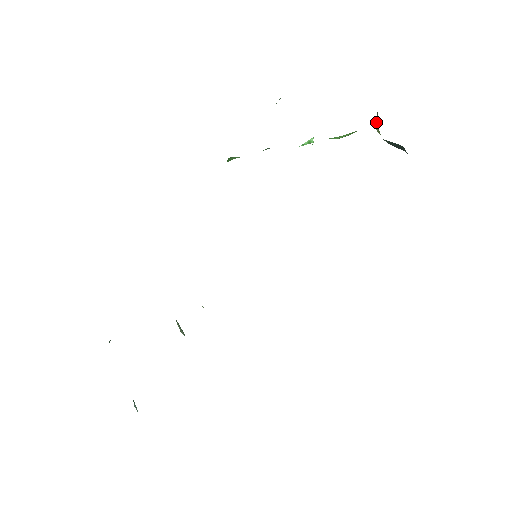
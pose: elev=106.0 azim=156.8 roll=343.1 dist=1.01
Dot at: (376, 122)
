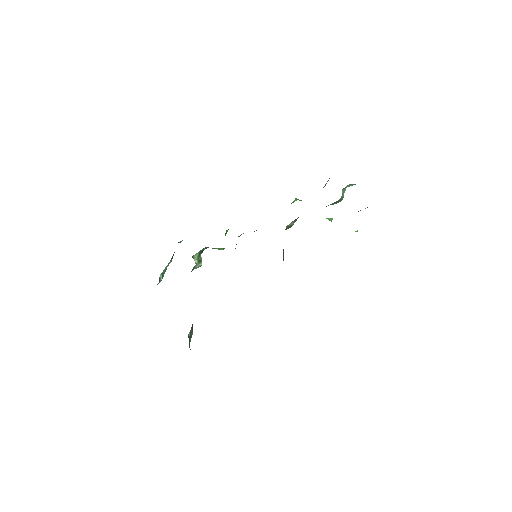
Dot at: occluded
